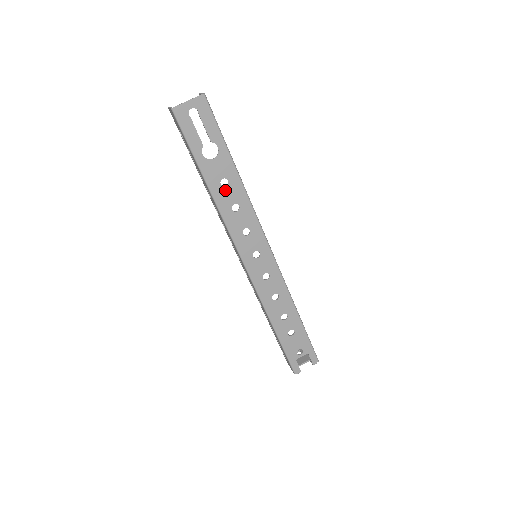
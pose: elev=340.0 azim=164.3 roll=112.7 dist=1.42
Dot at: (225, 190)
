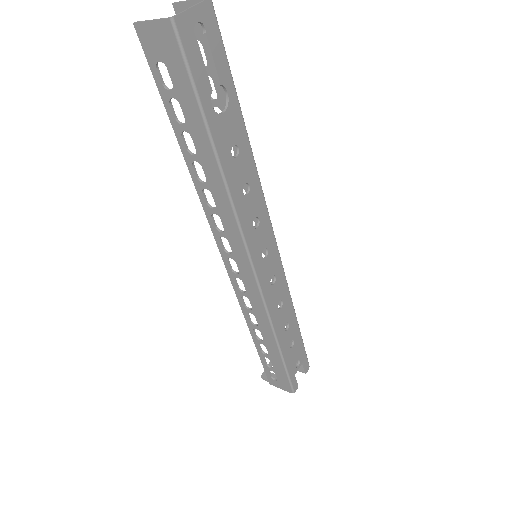
Dot at: (236, 163)
